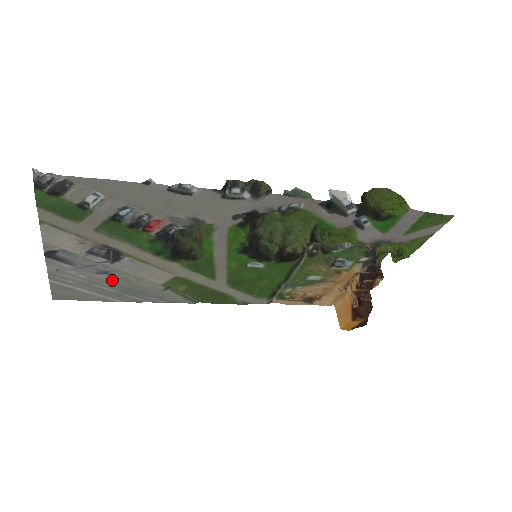
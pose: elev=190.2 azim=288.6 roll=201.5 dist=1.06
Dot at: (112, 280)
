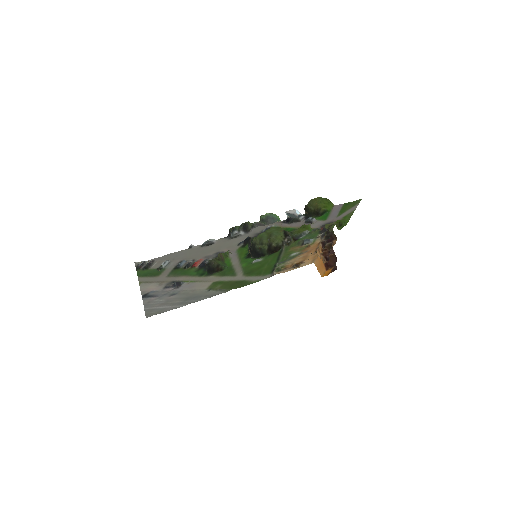
Dot at: (178, 296)
